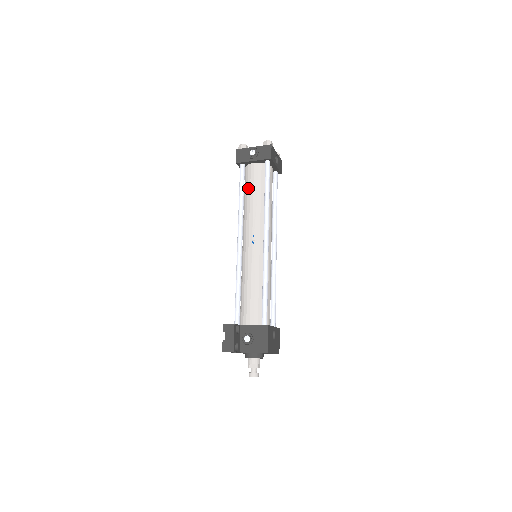
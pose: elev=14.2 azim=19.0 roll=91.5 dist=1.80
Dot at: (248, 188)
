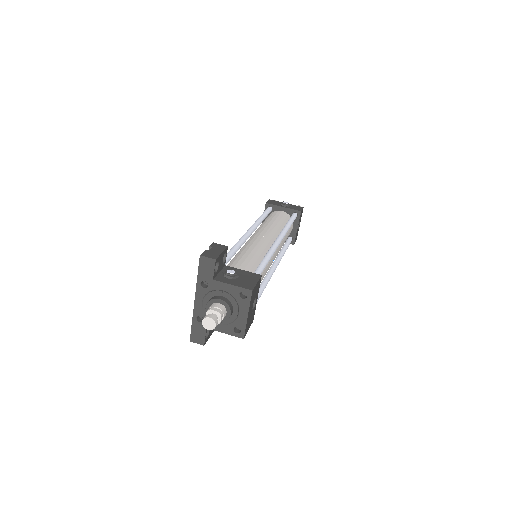
Dot at: (270, 218)
